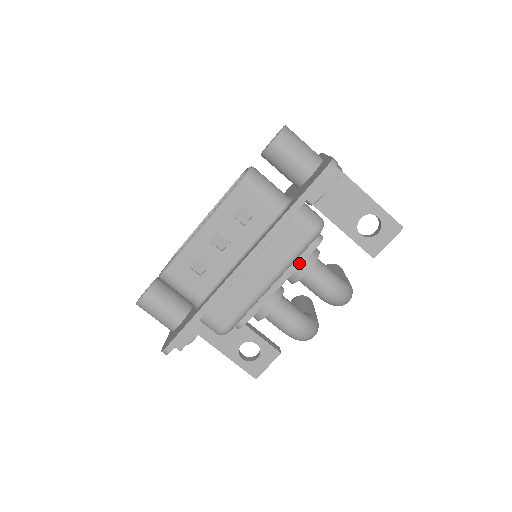
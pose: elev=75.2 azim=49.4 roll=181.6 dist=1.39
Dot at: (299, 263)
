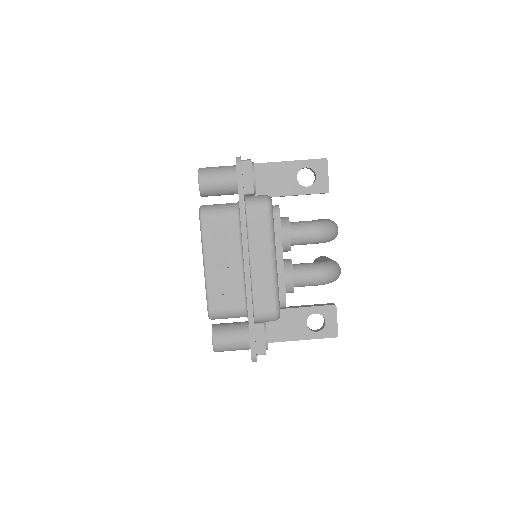
Dot at: (279, 232)
